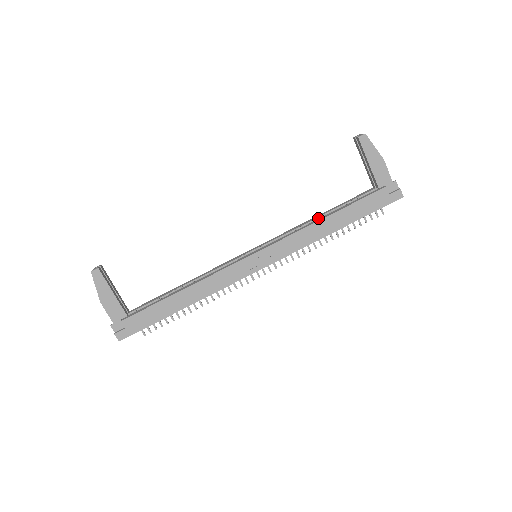
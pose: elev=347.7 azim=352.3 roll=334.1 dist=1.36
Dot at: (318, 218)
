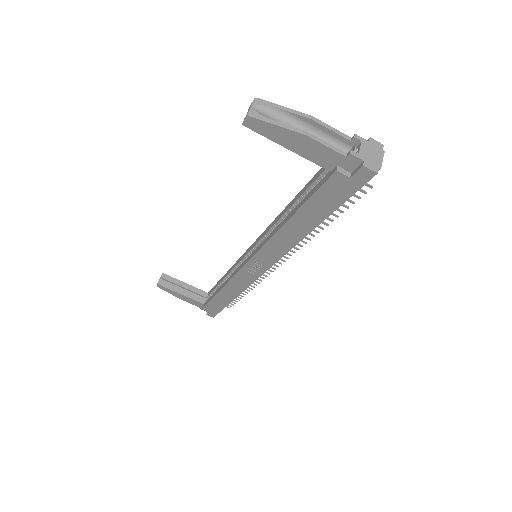
Dot at: (288, 212)
